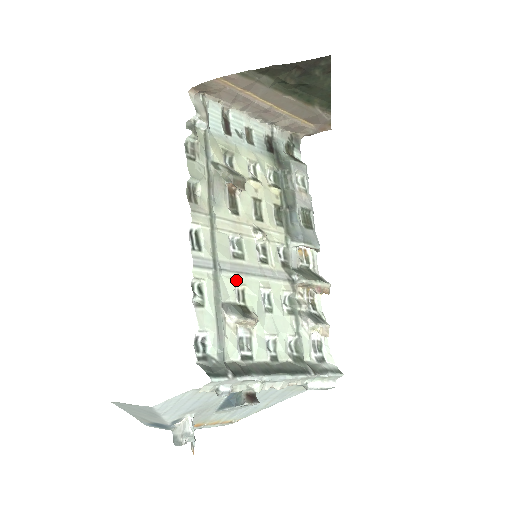
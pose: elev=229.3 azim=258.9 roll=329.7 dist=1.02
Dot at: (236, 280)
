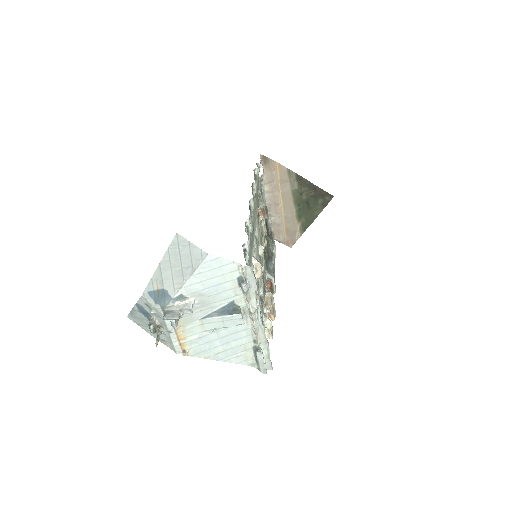
Dot at: (255, 249)
